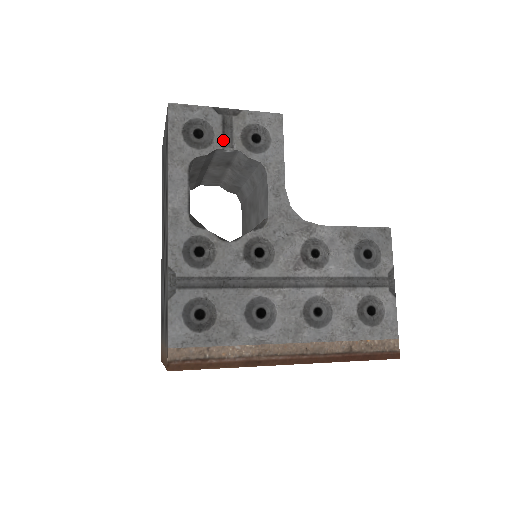
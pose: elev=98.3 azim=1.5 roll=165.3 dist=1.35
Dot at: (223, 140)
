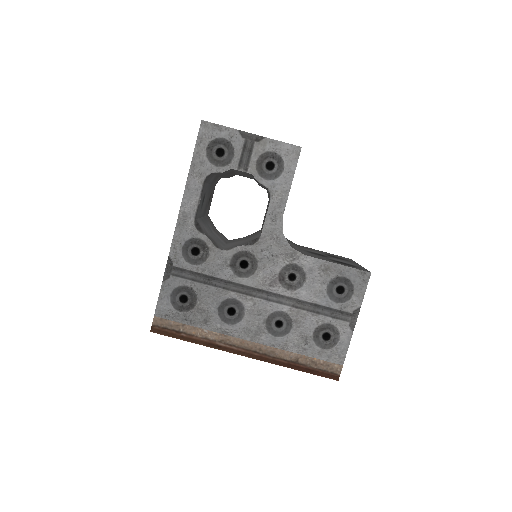
Dot at: (240, 162)
